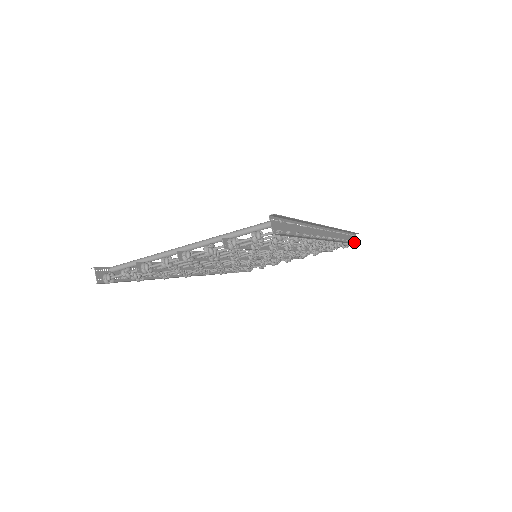
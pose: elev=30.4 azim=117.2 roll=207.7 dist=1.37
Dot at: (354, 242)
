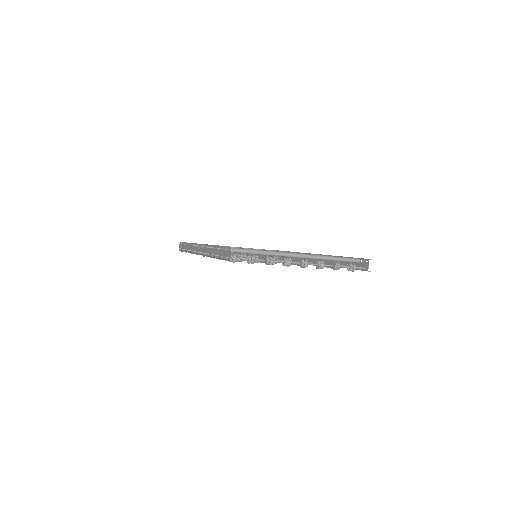
Dot at: occluded
